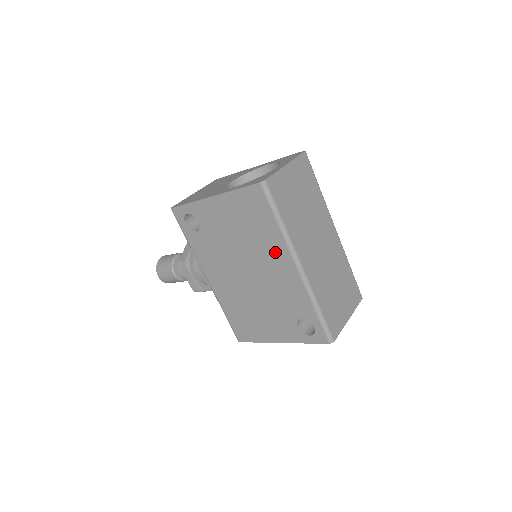
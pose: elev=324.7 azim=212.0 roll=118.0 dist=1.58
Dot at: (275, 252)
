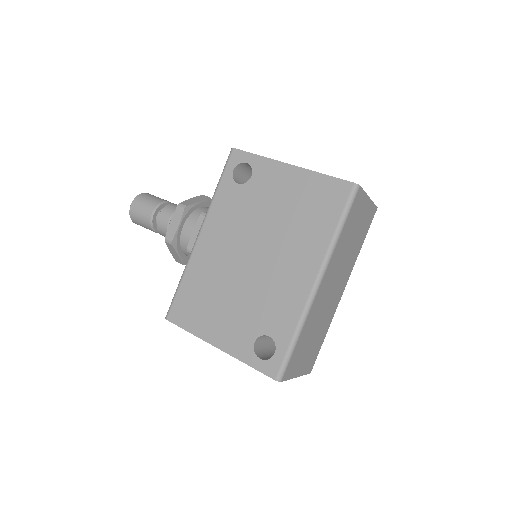
Dot at: (306, 253)
